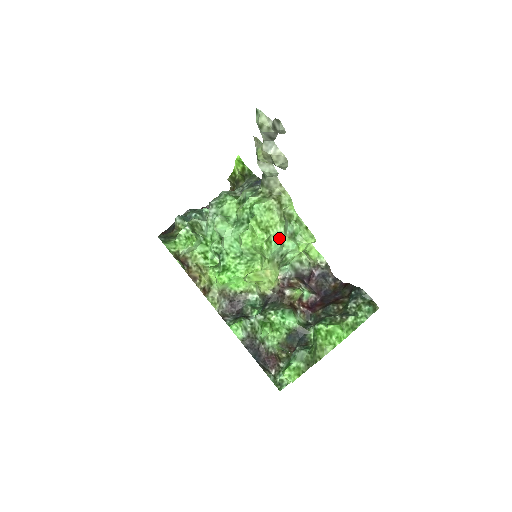
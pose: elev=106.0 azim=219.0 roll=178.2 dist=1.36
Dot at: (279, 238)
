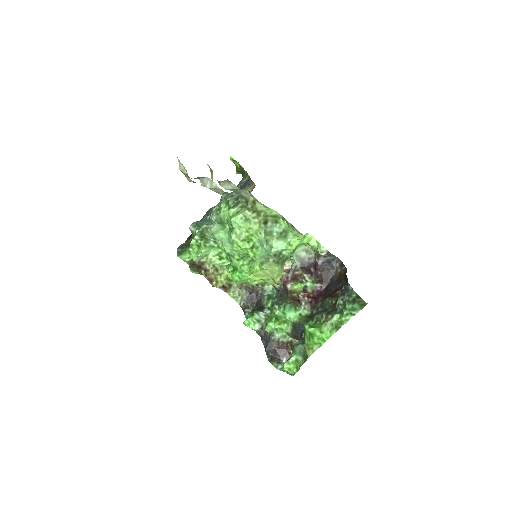
Dot at: (262, 244)
